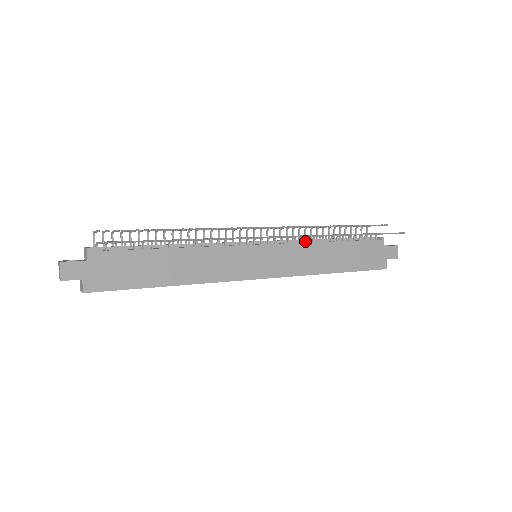
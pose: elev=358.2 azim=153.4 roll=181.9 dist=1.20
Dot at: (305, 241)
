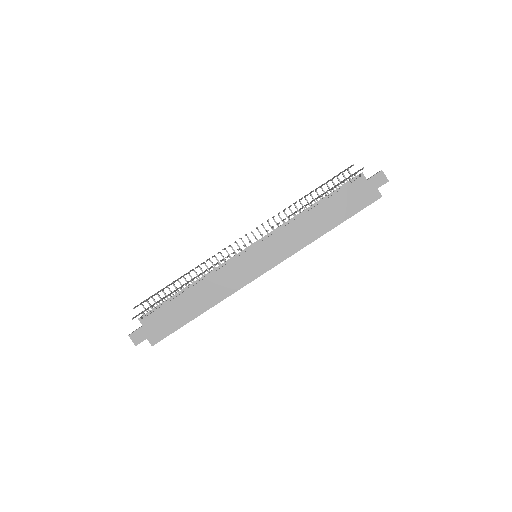
Dot at: (291, 220)
